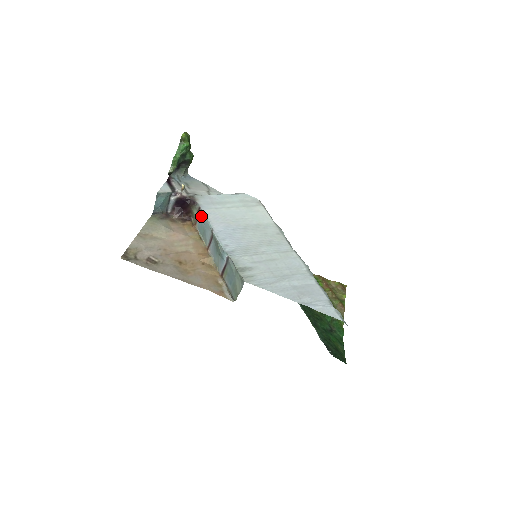
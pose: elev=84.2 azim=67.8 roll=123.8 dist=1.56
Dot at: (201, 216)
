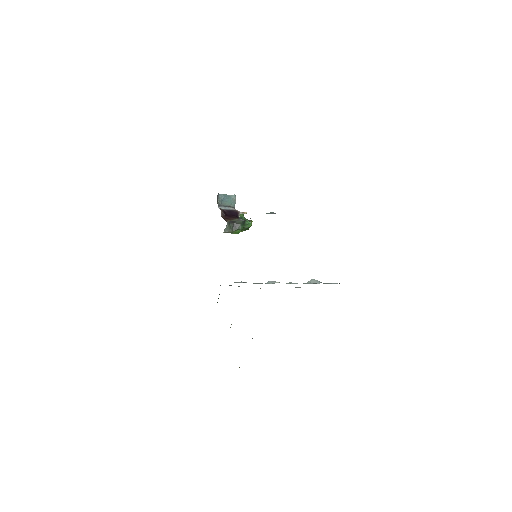
Dot at: (244, 220)
